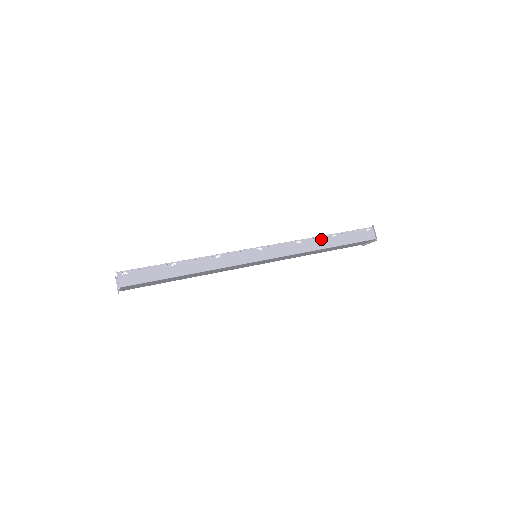
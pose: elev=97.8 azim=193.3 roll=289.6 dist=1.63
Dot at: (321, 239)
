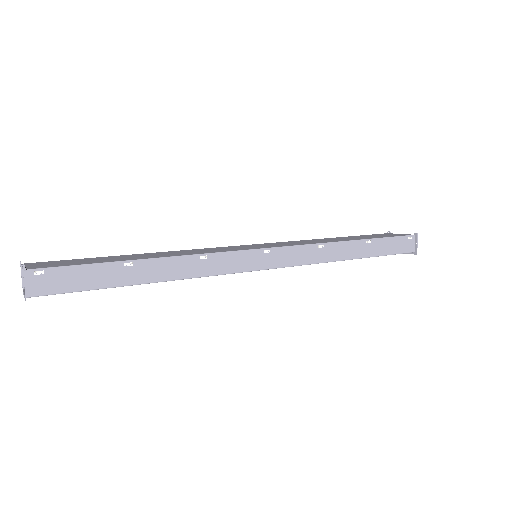
Dot at: (351, 245)
